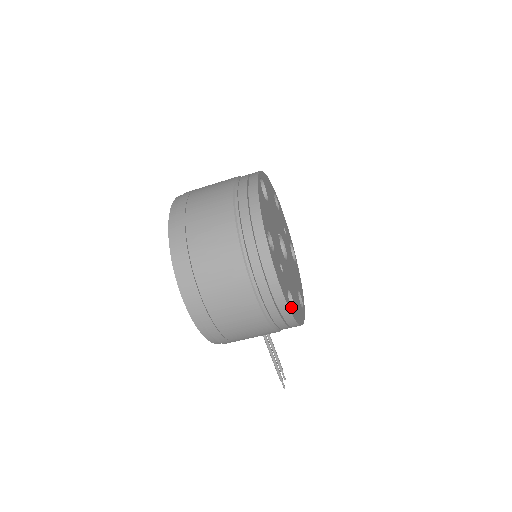
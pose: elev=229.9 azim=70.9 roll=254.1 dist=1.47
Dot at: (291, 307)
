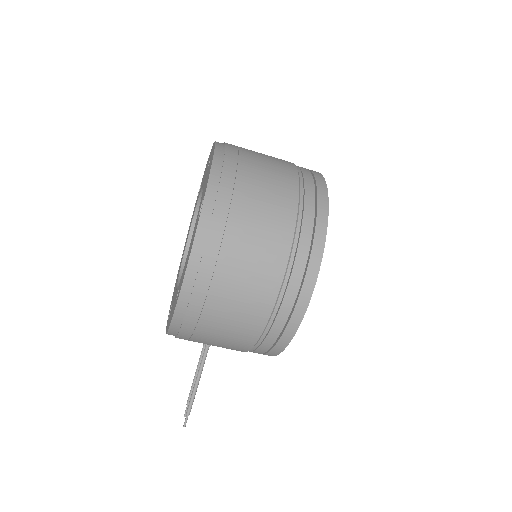
Dot at: occluded
